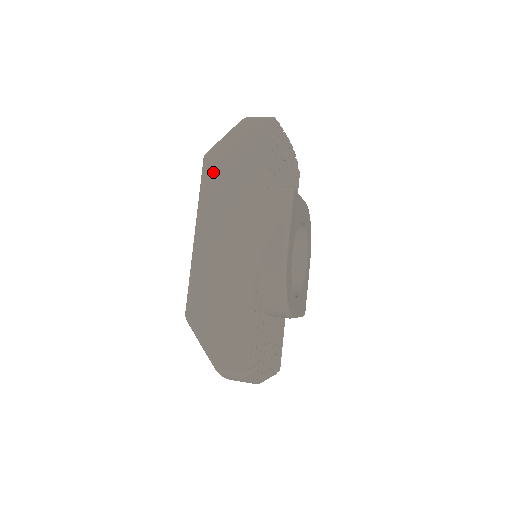
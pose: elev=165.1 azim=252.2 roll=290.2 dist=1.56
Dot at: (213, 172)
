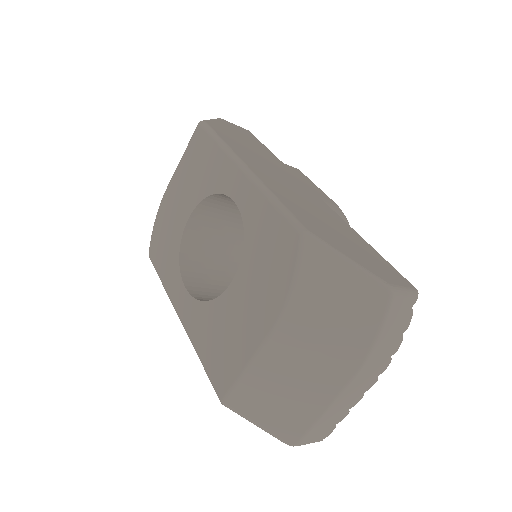
Dot at: (223, 133)
